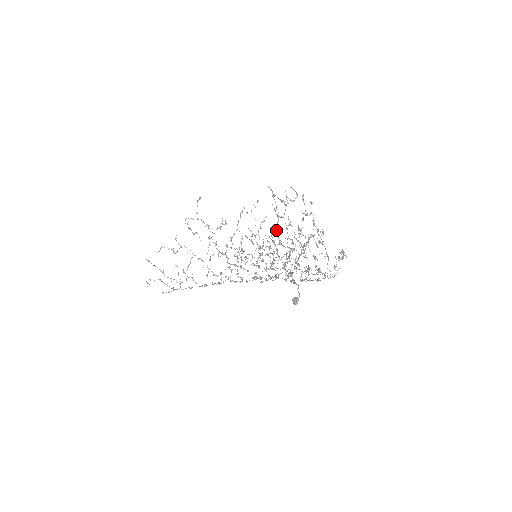
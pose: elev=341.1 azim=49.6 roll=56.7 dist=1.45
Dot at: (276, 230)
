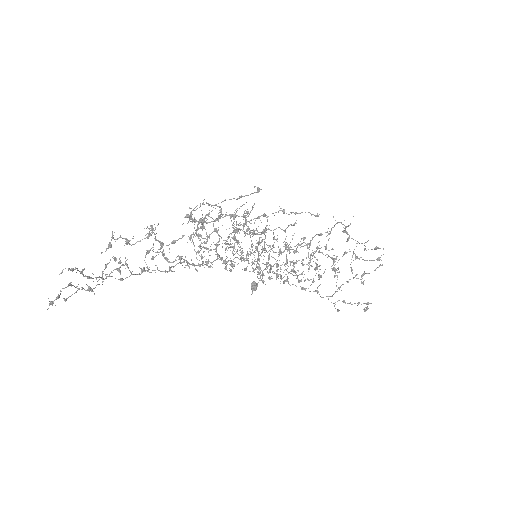
Dot at: occluded
